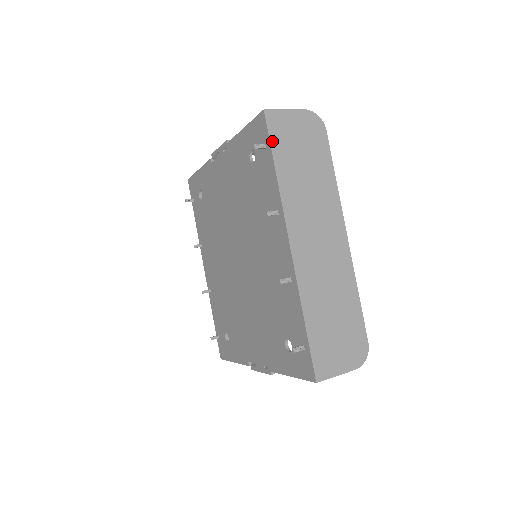
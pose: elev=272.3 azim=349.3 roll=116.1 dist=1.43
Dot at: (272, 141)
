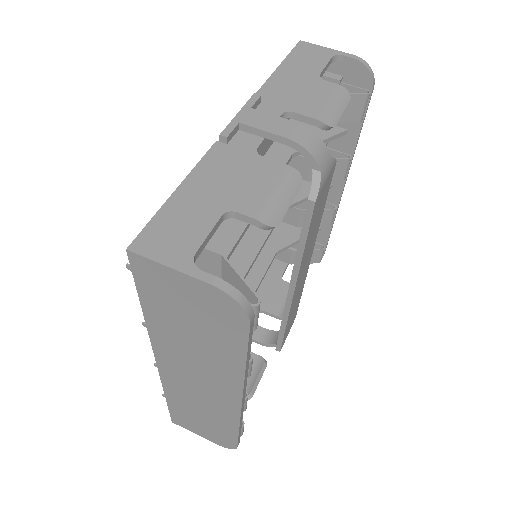
Dot at: (139, 287)
